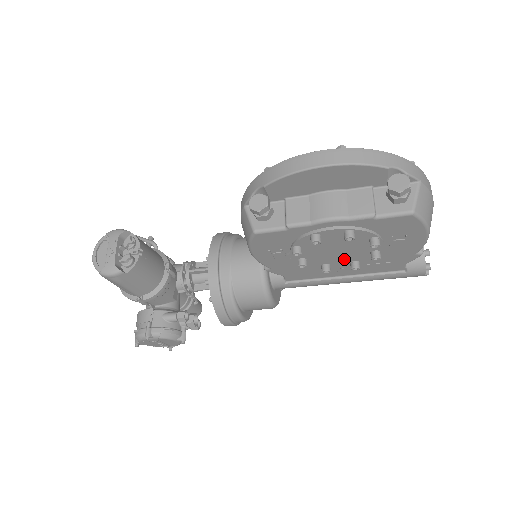
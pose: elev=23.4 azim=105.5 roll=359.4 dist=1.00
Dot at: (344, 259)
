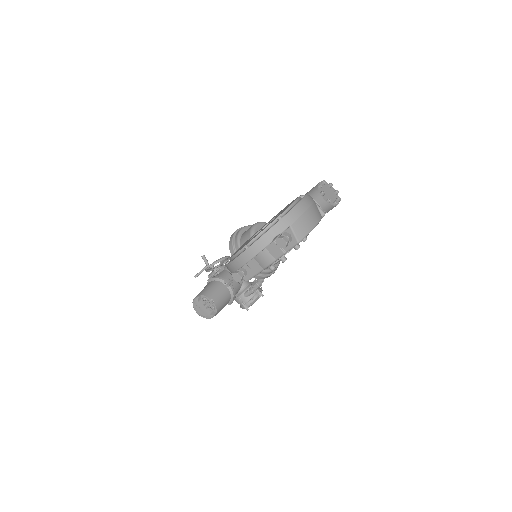
Dot at: occluded
